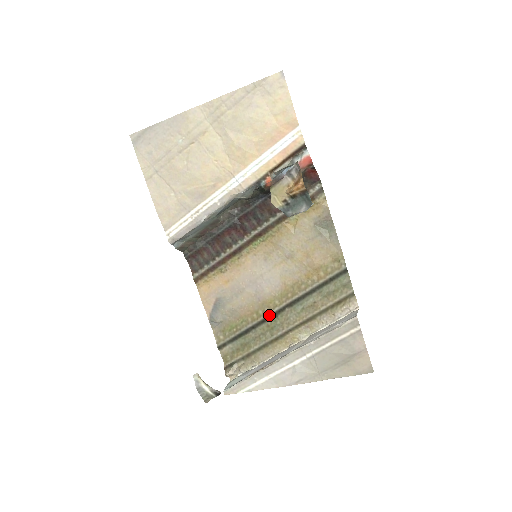
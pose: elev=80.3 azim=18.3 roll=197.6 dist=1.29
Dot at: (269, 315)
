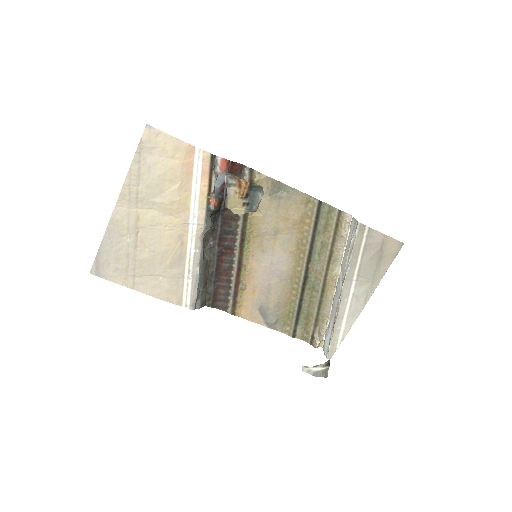
Dot at: (303, 282)
